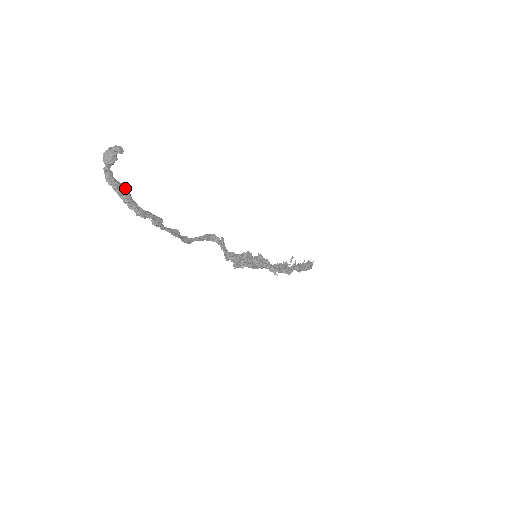
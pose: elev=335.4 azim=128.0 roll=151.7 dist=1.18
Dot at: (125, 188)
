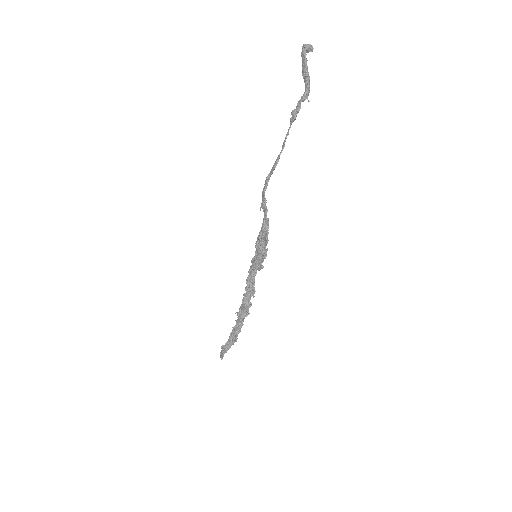
Dot at: (304, 71)
